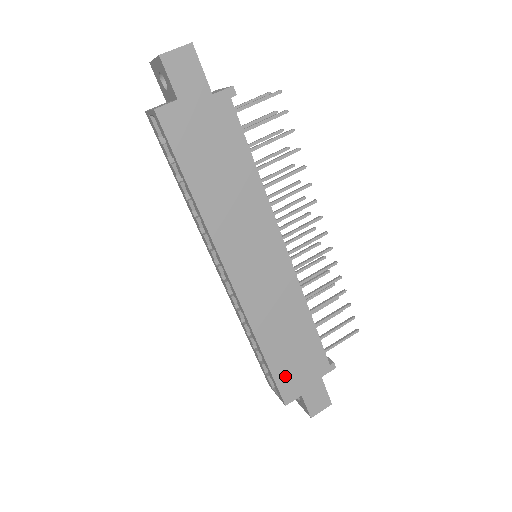
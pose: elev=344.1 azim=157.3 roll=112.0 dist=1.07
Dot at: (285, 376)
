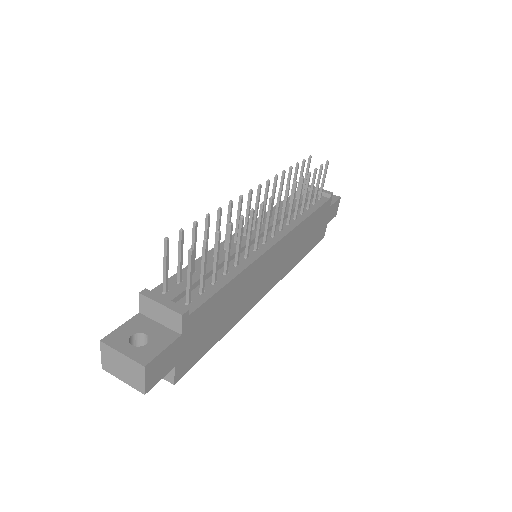
Dot at: (316, 239)
